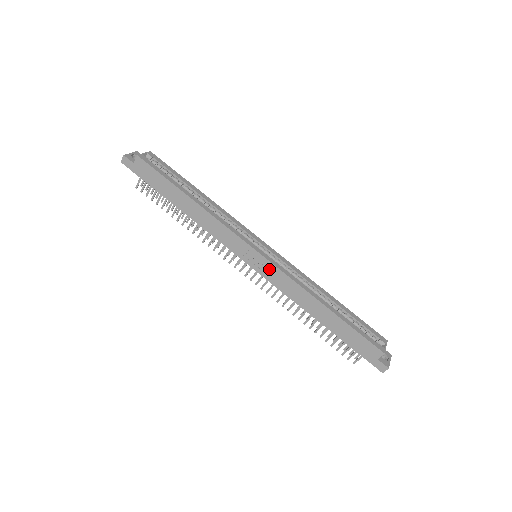
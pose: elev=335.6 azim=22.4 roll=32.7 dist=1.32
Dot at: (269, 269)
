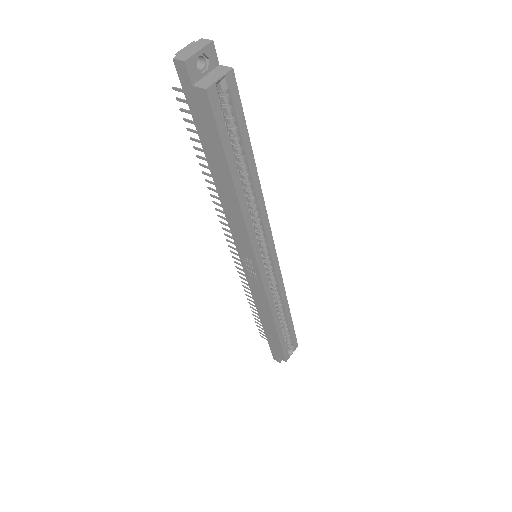
Dot at: (256, 282)
